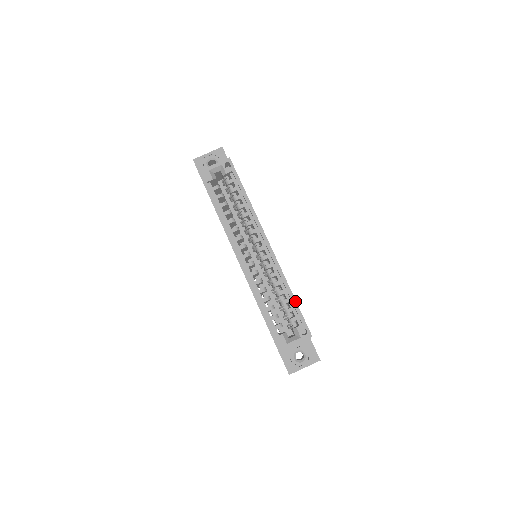
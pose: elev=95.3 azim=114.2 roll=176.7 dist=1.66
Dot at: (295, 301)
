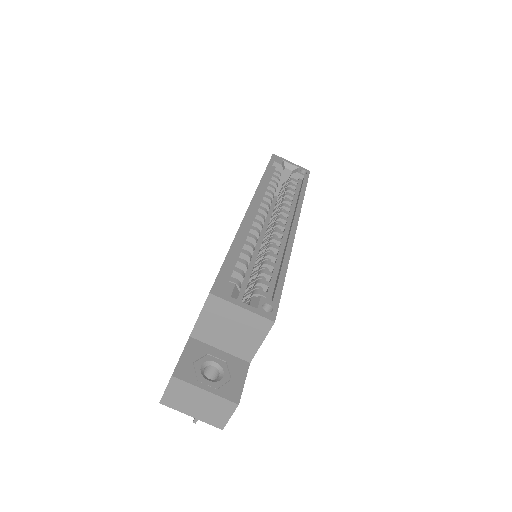
Dot at: (284, 277)
